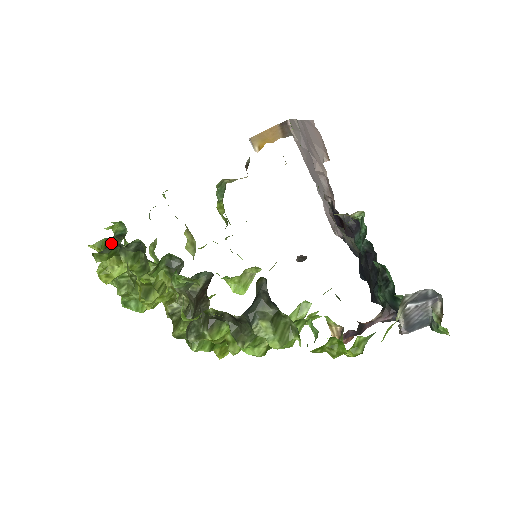
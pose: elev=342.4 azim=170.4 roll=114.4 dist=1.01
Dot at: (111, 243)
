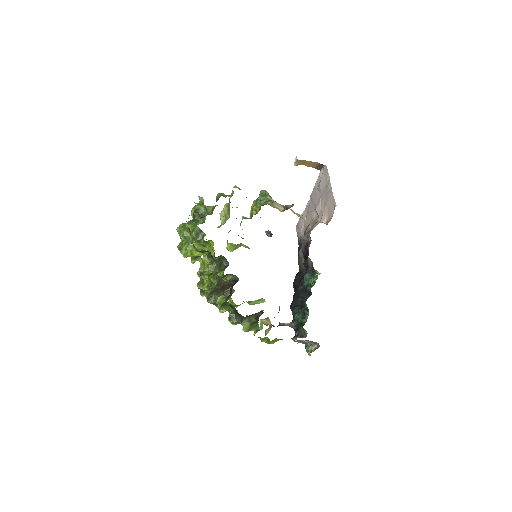
Dot at: (201, 234)
